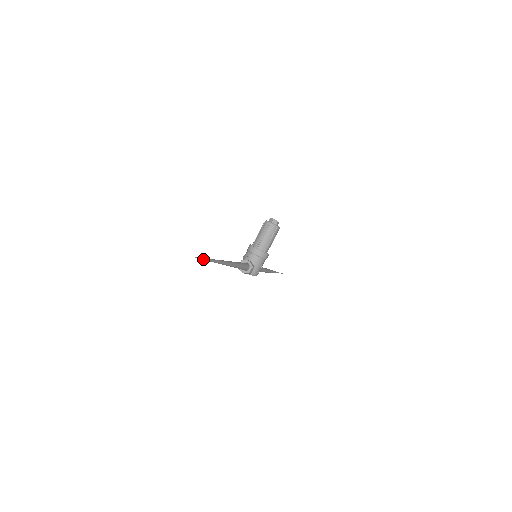
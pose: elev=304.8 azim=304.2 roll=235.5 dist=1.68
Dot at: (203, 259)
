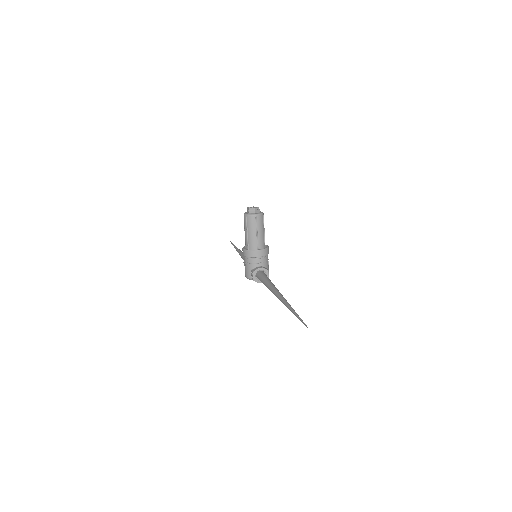
Dot at: (300, 319)
